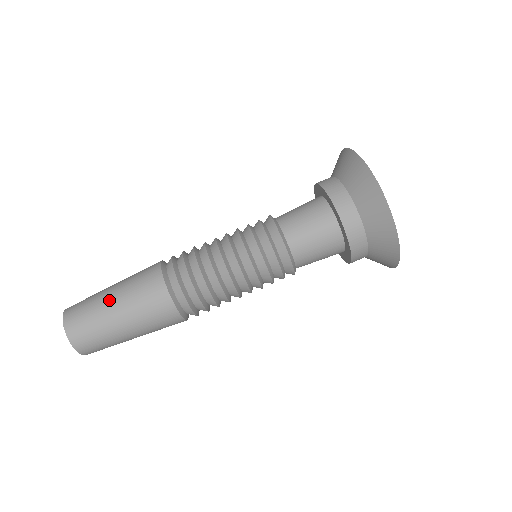
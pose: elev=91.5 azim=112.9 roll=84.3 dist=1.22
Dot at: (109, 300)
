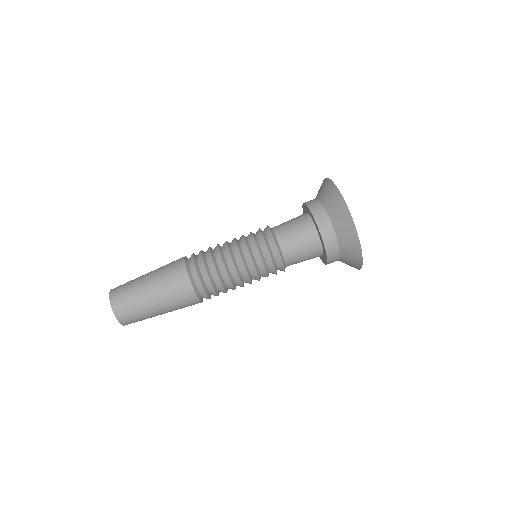
Dot at: (149, 297)
